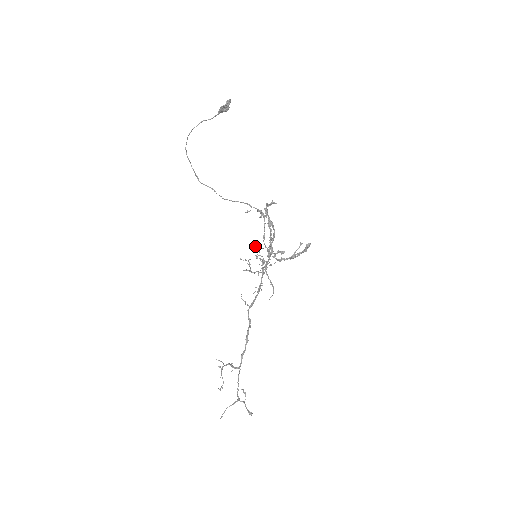
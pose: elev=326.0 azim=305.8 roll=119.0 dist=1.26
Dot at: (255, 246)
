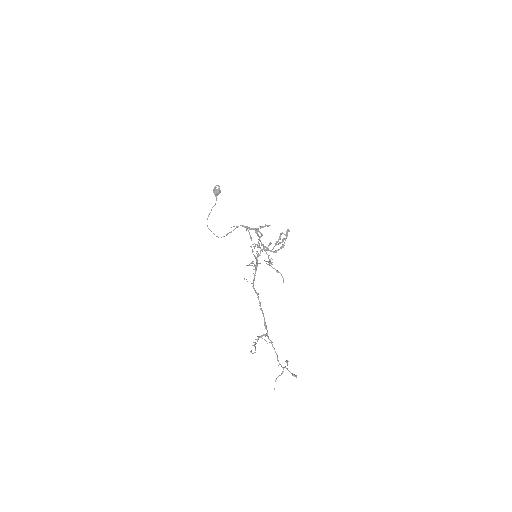
Dot at: occluded
